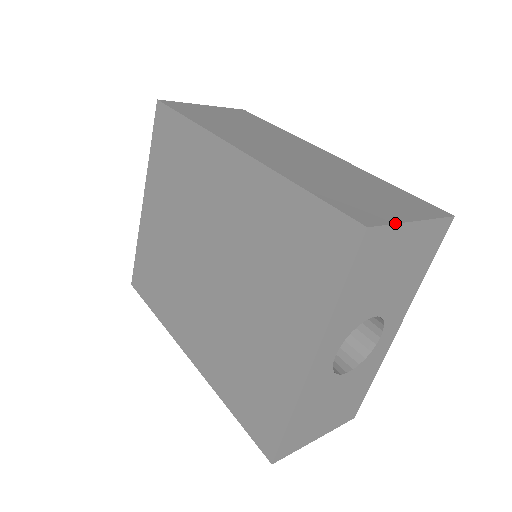
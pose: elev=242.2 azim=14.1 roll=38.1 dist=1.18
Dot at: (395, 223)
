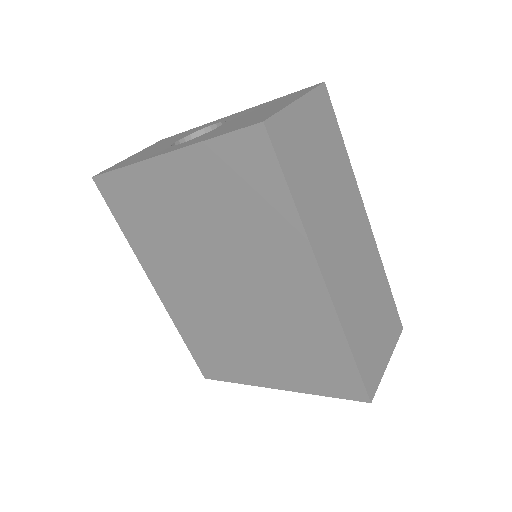
Dot at: occluded
